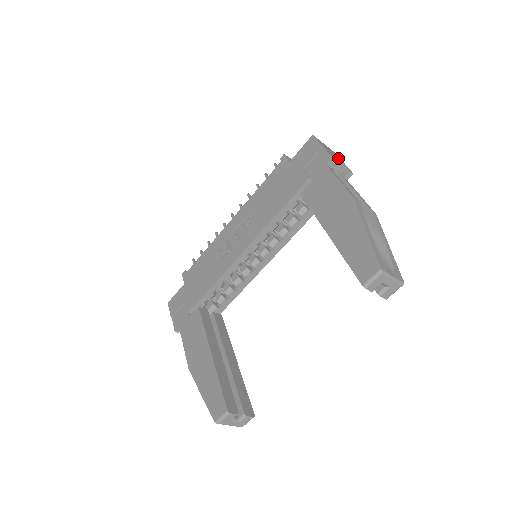
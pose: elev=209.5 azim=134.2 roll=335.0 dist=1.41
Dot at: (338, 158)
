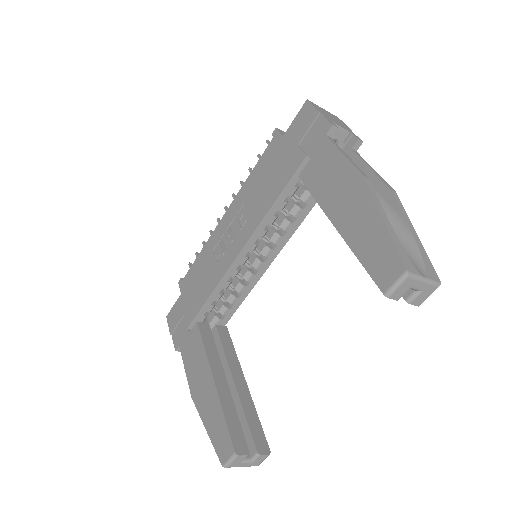
Dot at: (342, 124)
